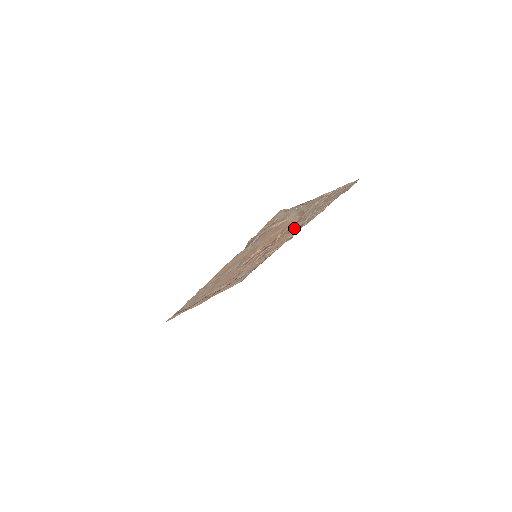
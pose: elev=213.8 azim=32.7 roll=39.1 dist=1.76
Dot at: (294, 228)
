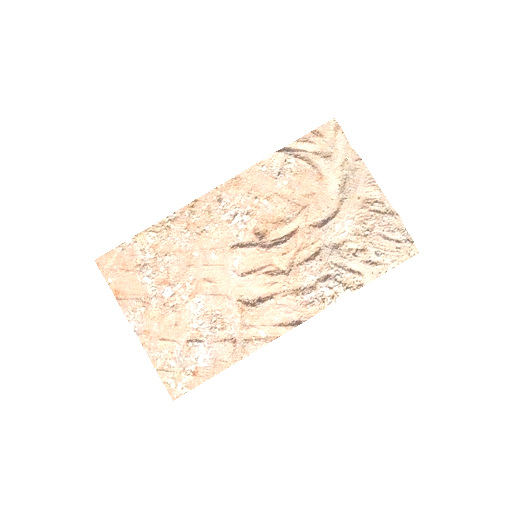
Dot at: (318, 254)
